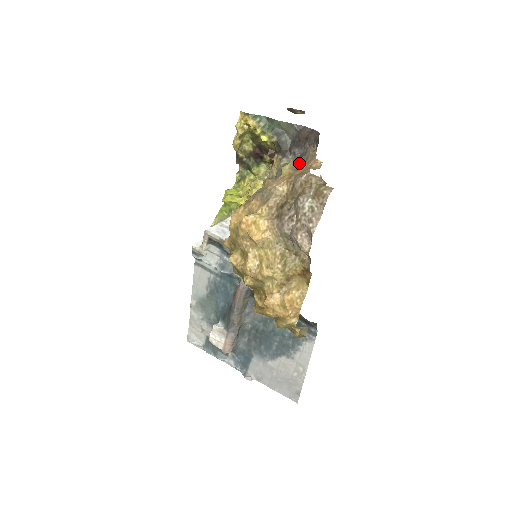
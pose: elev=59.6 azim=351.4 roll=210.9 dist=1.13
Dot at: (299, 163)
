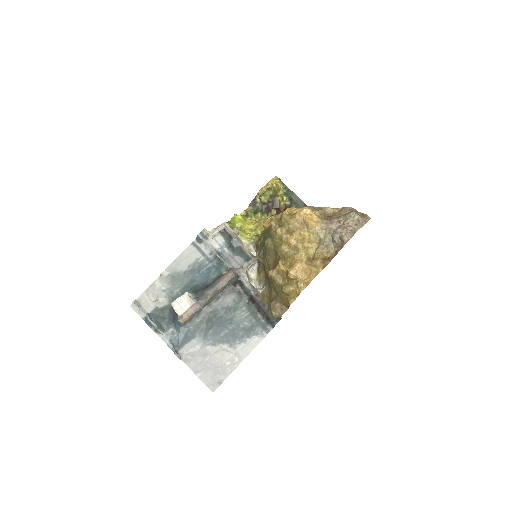
Dot at: occluded
